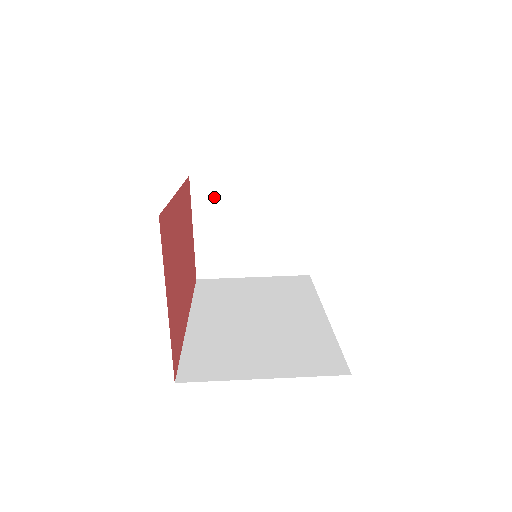
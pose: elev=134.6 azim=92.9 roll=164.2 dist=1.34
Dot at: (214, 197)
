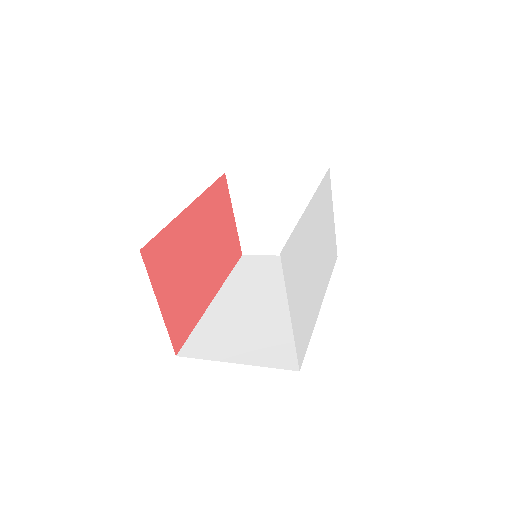
Dot at: (247, 190)
